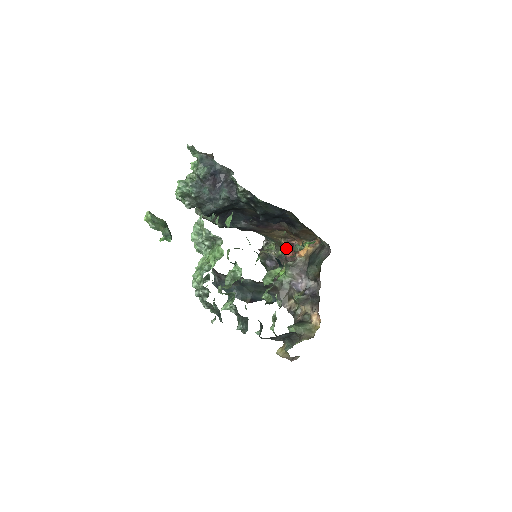
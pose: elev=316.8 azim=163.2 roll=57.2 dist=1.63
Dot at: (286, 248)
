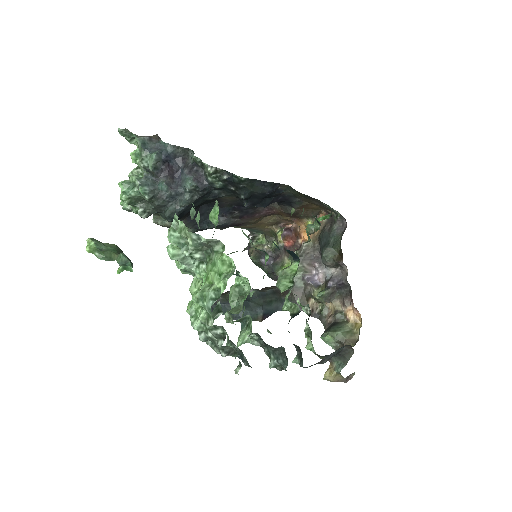
Dot at: (283, 236)
